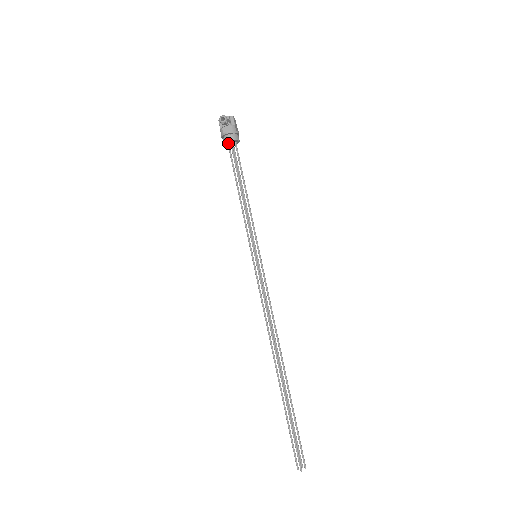
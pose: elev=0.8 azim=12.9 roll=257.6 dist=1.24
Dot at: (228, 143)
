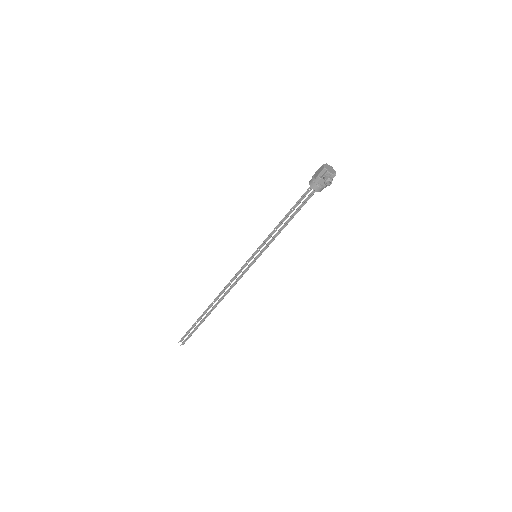
Dot at: (313, 186)
